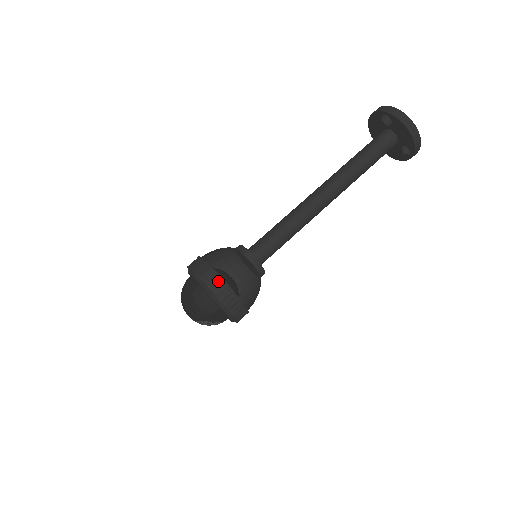
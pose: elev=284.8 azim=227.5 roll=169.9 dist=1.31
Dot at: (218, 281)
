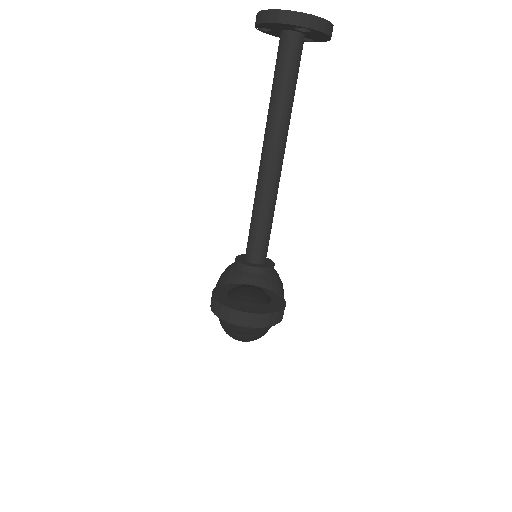
Dot at: (279, 314)
